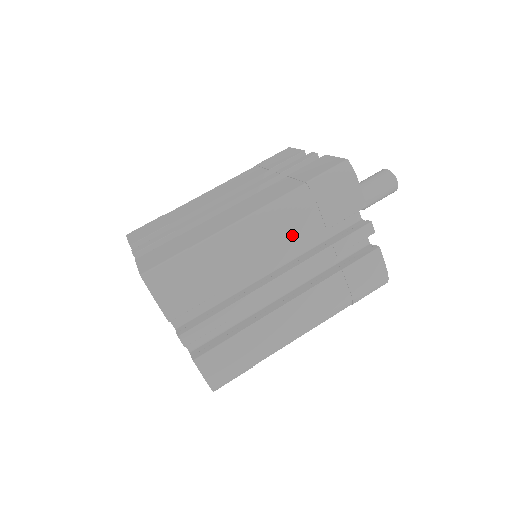
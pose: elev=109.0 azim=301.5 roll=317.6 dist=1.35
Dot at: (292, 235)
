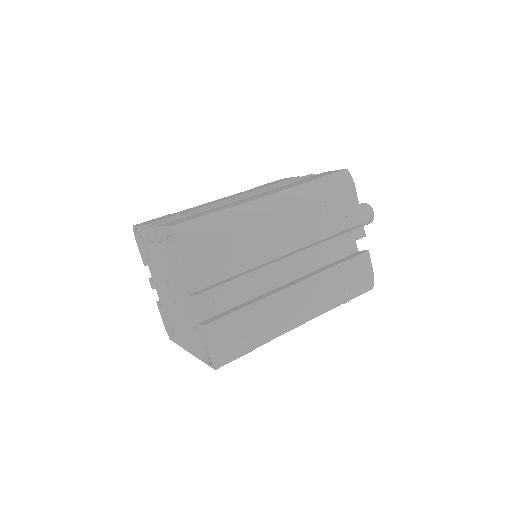
Dot at: (302, 220)
